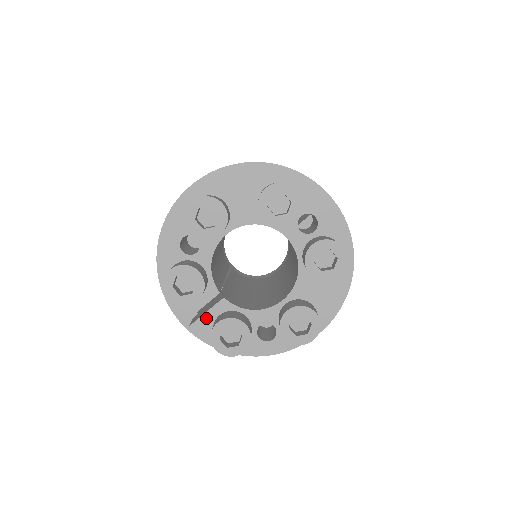
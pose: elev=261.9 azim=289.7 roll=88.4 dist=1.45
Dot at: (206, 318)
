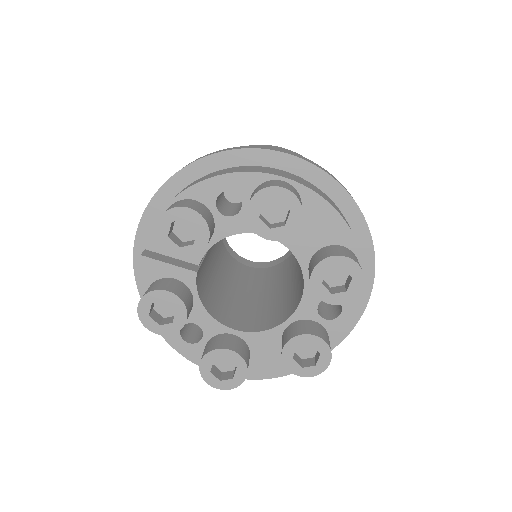
Dot at: (162, 267)
